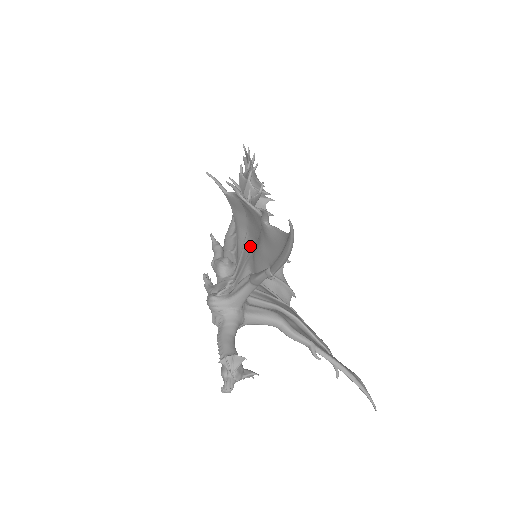
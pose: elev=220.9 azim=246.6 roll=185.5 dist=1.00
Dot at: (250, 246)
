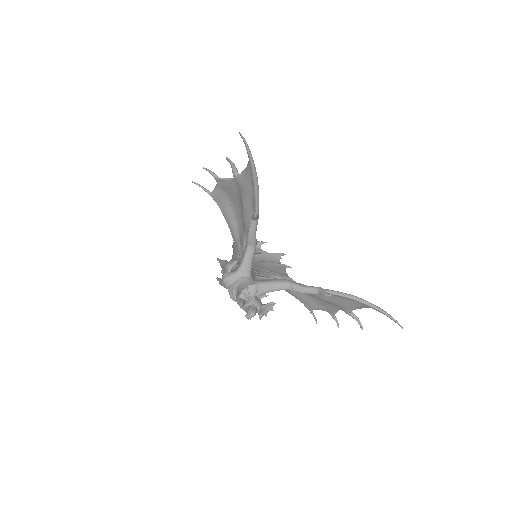
Dot at: (241, 227)
